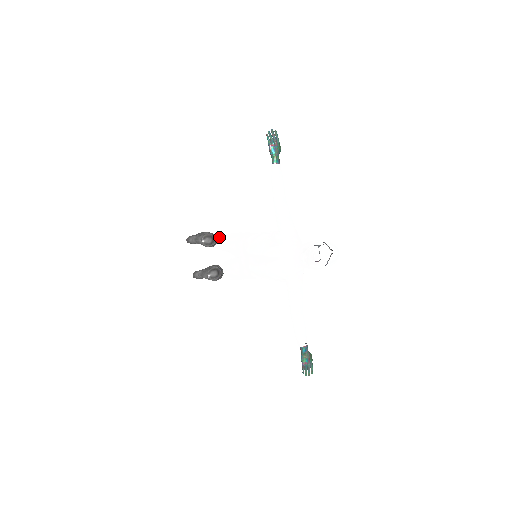
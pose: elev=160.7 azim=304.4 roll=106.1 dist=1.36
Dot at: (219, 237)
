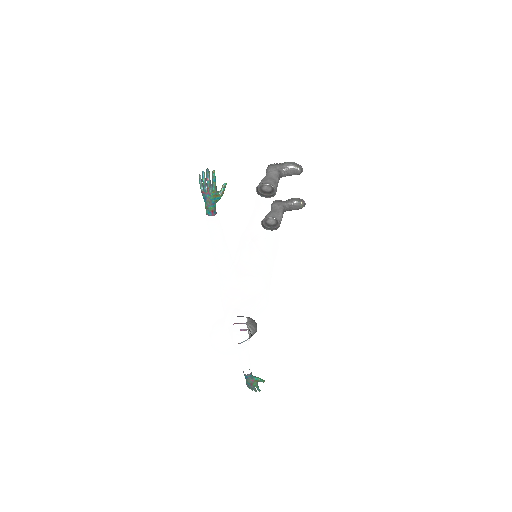
Dot at: (255, 203)
